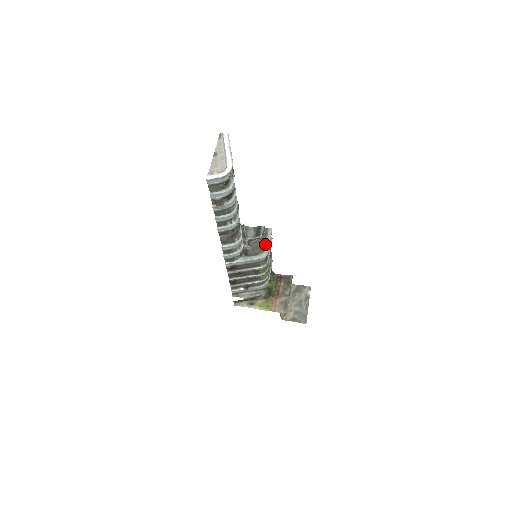
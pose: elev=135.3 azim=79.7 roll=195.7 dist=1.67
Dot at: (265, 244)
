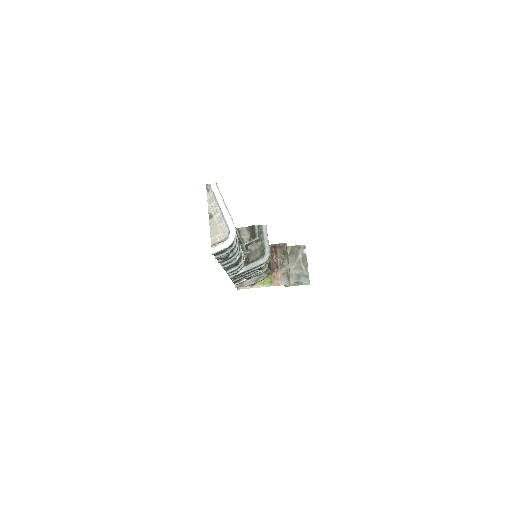
Dot at: (264, 245)
